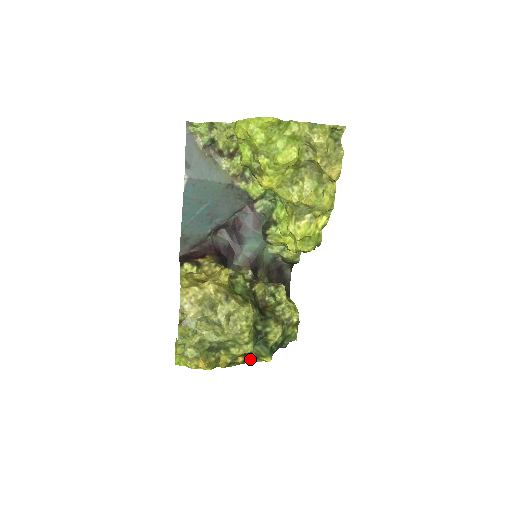
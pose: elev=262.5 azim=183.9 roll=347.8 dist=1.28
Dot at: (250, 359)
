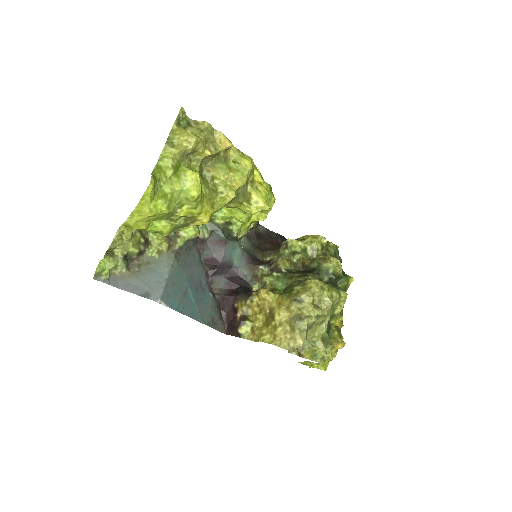
Dot at: occluded
